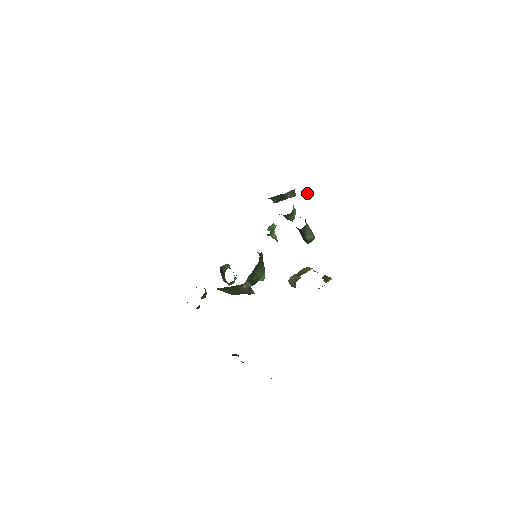
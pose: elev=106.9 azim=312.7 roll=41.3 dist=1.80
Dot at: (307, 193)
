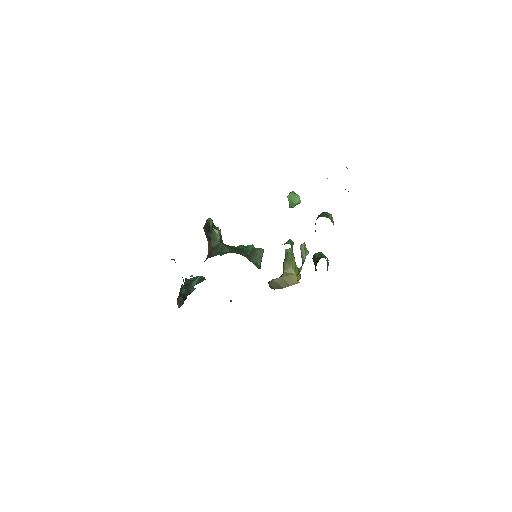
Dot at: occluded
